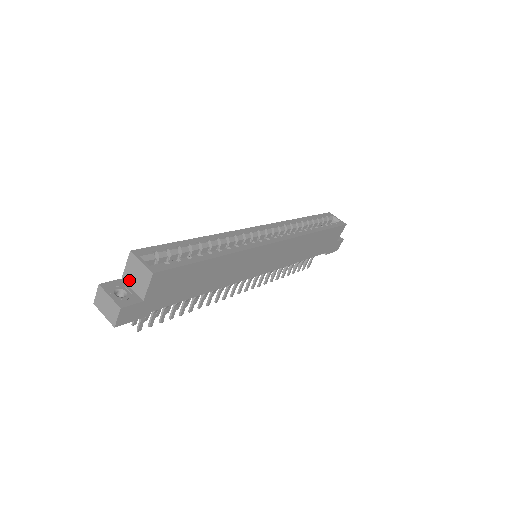
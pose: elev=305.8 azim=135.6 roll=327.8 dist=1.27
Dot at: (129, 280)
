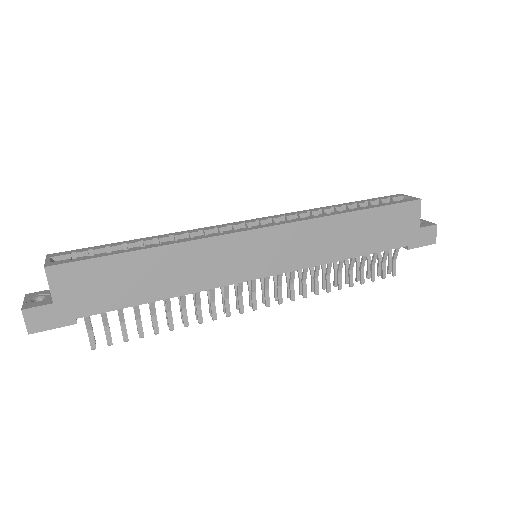
Dot at: occluded
